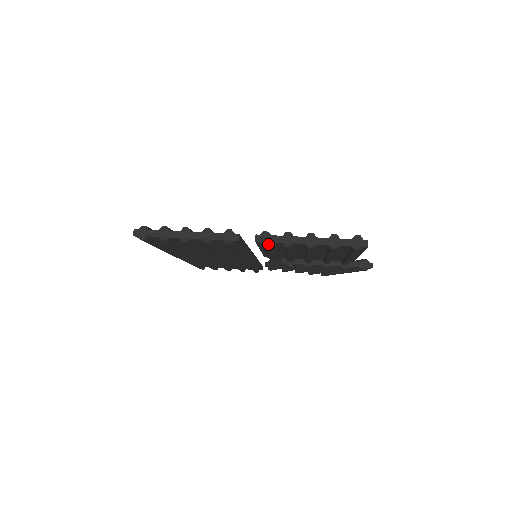
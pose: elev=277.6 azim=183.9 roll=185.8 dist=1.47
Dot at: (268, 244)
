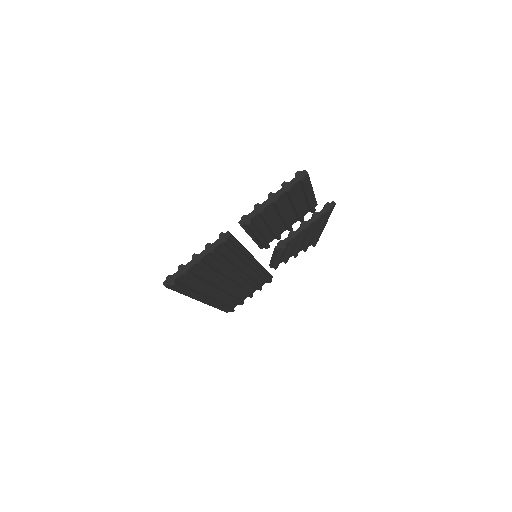
Dot at: (250, 221)
